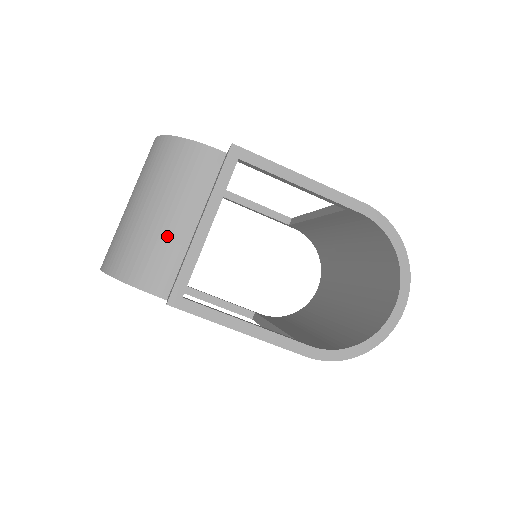
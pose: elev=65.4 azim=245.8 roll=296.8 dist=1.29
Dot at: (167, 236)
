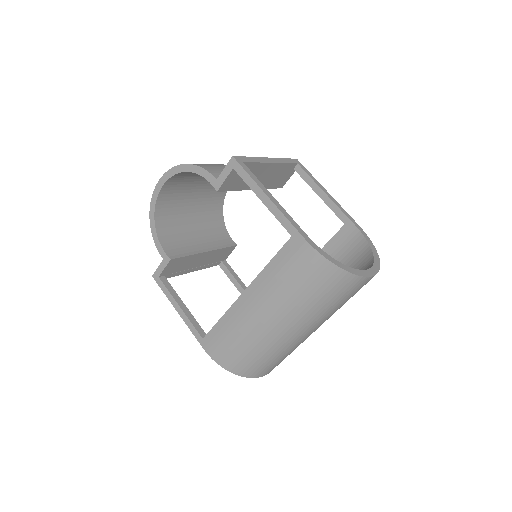
Dot at: occluded
